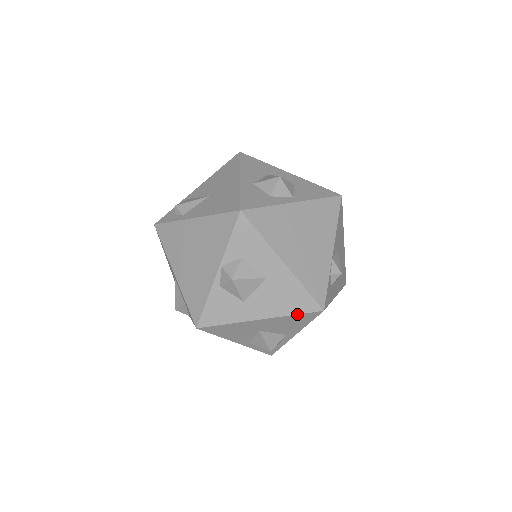
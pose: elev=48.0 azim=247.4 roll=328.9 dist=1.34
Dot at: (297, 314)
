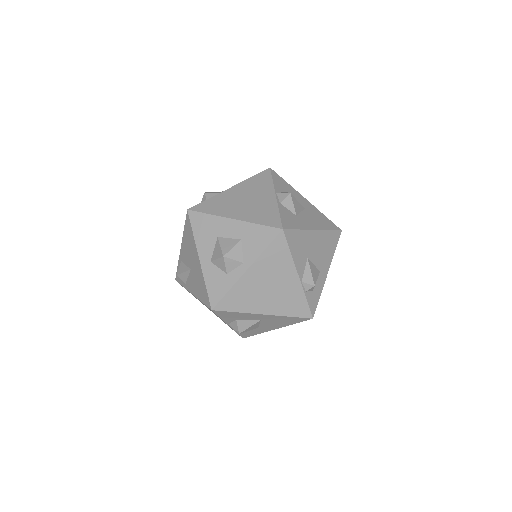
Dot at: occluded
